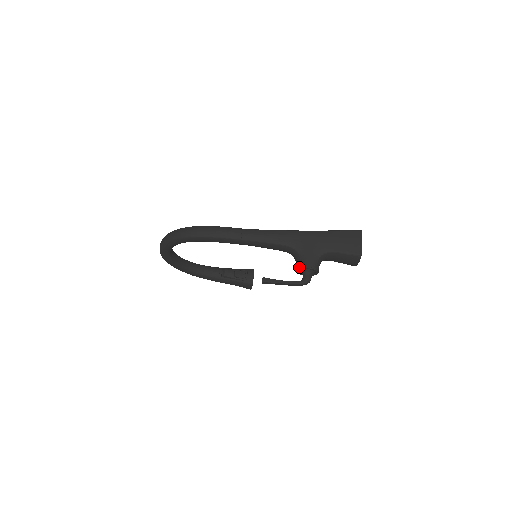
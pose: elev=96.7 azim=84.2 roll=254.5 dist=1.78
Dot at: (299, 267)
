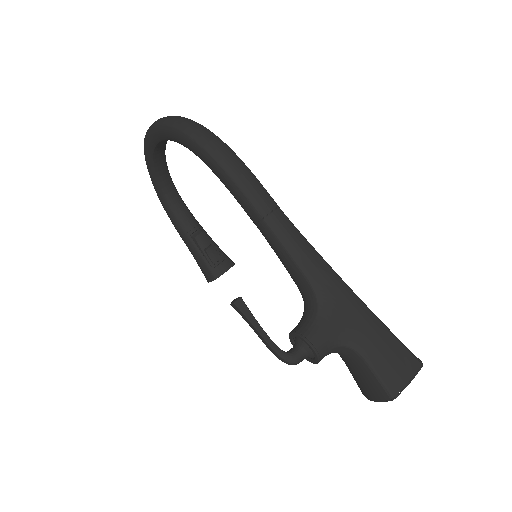
Dot at: (301, 332)
